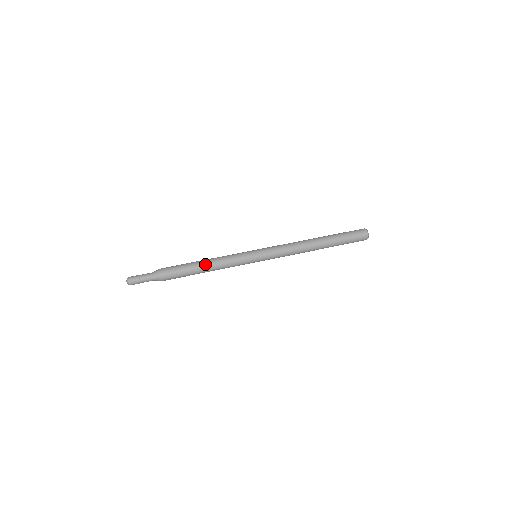
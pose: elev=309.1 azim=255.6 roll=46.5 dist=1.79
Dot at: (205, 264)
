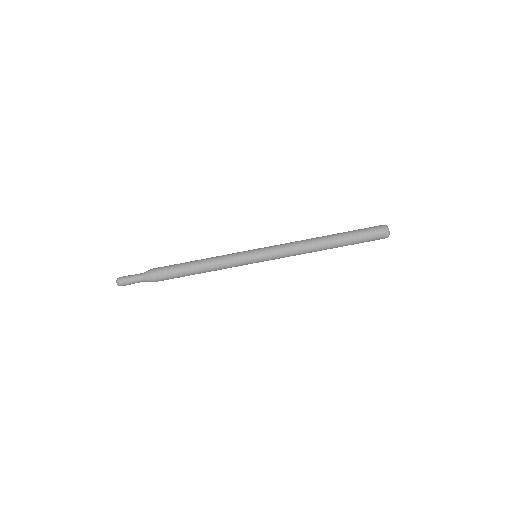
Dot at: (200, 272)
